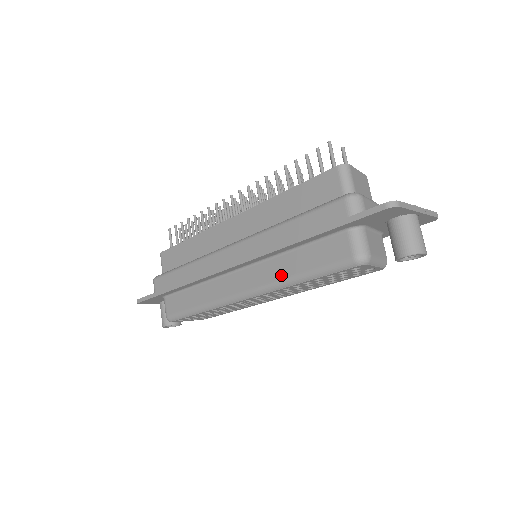
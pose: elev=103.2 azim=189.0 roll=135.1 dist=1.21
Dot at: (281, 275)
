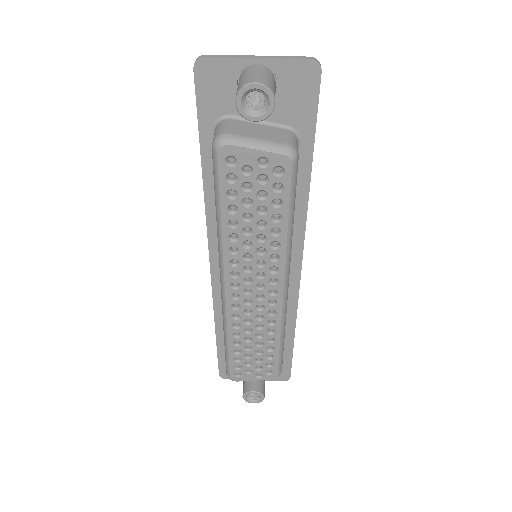
Dot at: occluded
